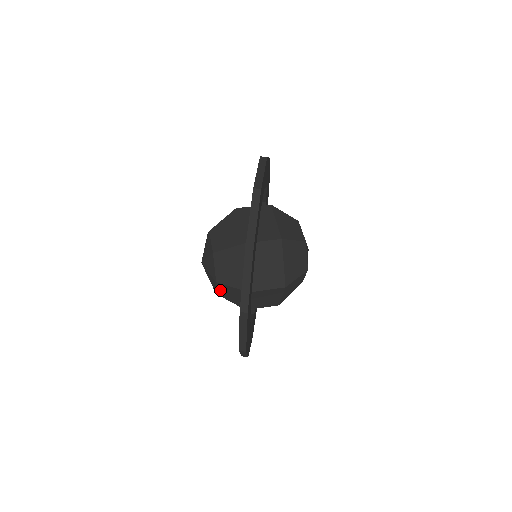
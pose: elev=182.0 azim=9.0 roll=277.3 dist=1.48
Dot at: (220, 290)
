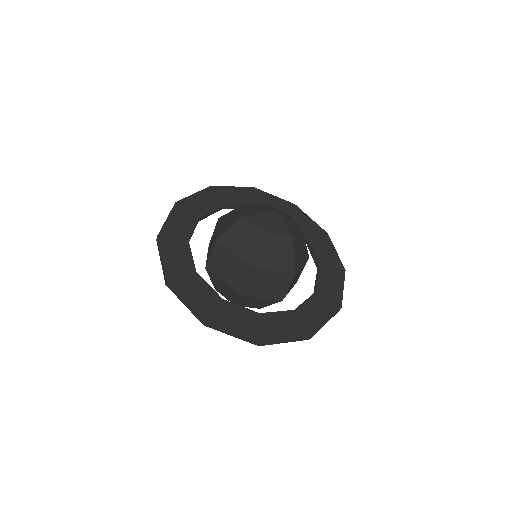
Dot at: (250, 306)
